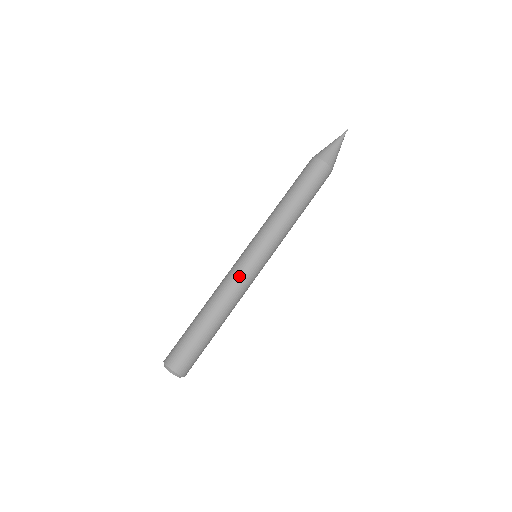
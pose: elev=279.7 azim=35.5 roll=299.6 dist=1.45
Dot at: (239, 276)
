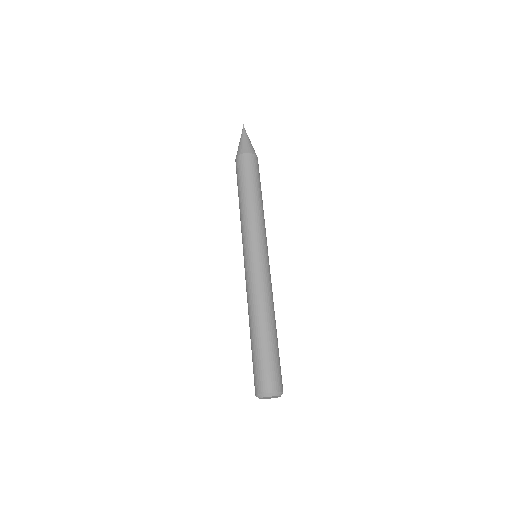
Dot at: (254, 278)
